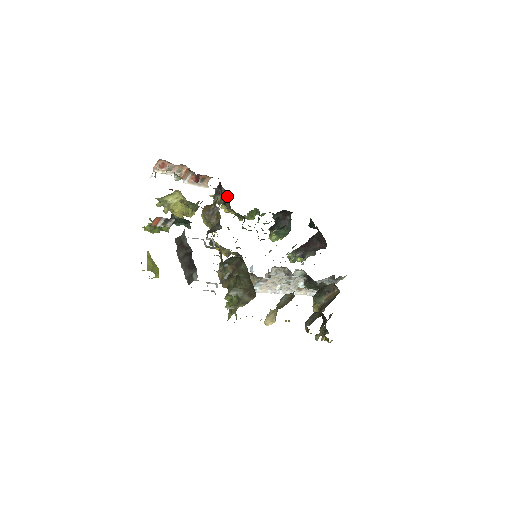
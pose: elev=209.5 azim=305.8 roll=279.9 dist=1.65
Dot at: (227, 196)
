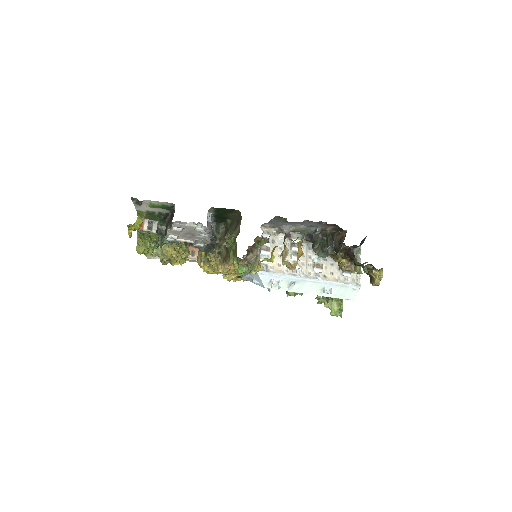
Dot at: occluded
